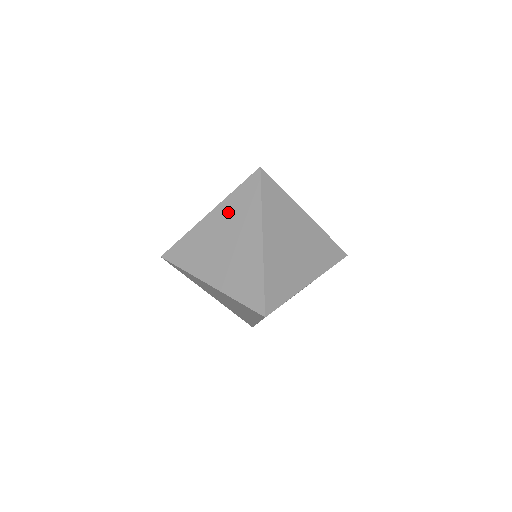
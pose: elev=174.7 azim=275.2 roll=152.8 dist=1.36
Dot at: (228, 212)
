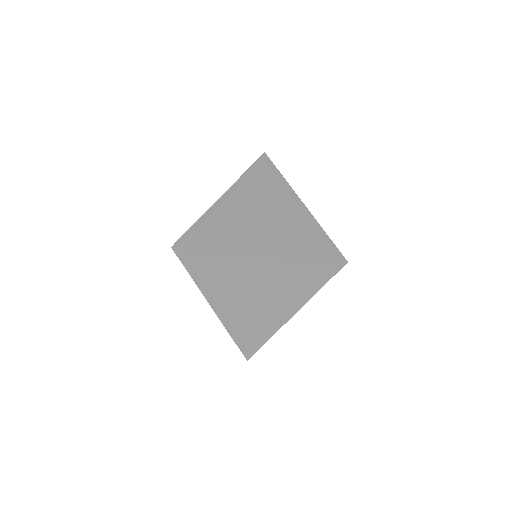
Dot at: occluded
